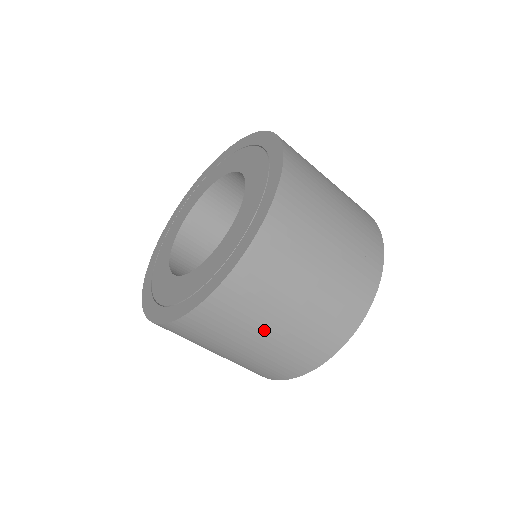
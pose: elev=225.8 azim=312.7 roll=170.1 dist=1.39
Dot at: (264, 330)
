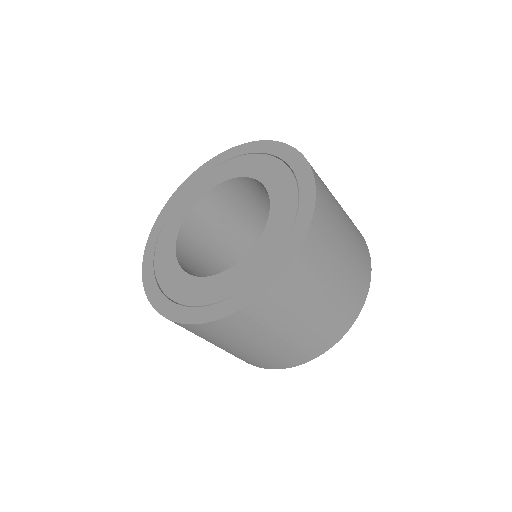
Dot at: (296, 322)
